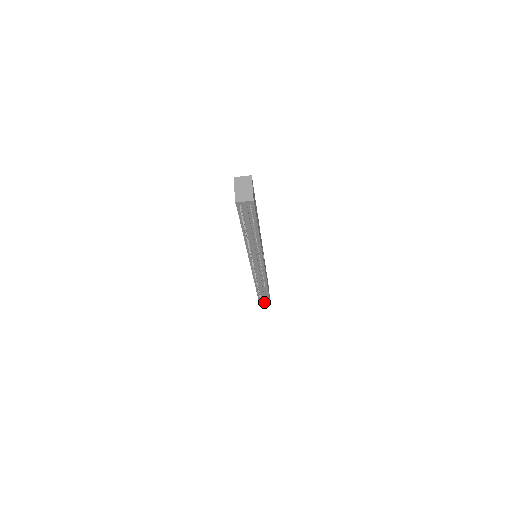
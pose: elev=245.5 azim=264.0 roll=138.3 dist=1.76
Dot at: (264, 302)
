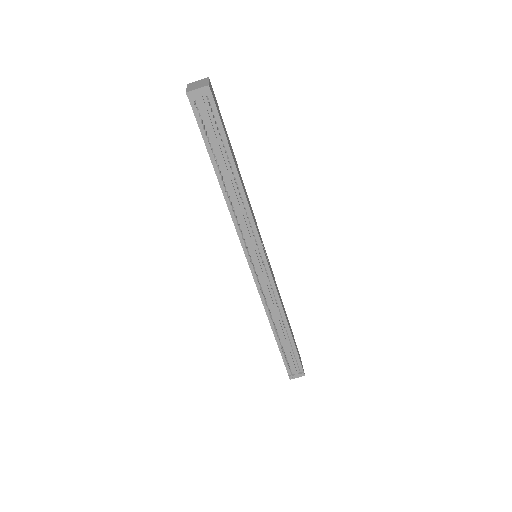
Dot at: (295, 372)
